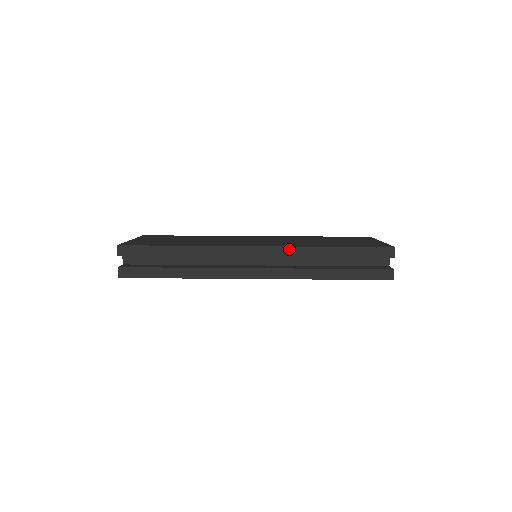
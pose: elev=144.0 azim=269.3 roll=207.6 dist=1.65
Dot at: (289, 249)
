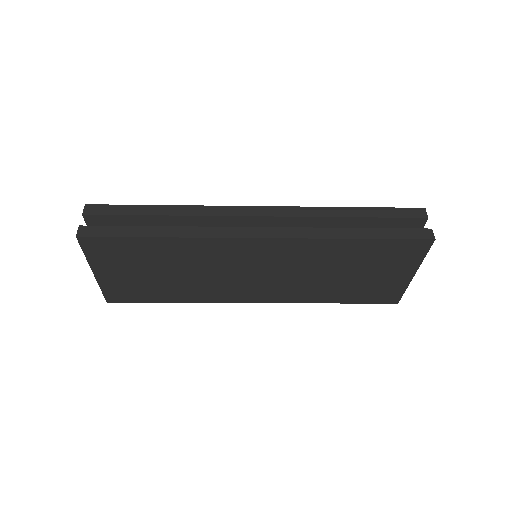
Dot at: (298, 209)
